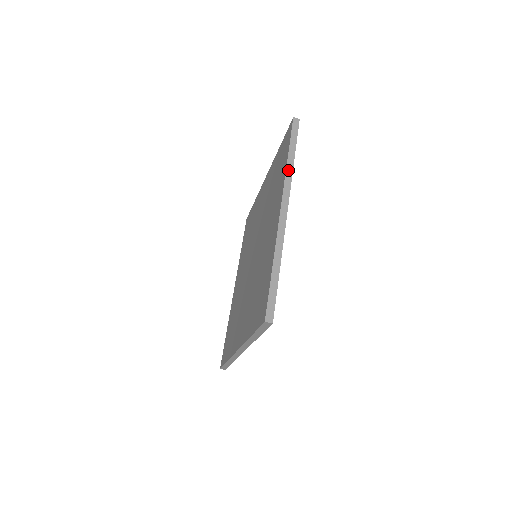
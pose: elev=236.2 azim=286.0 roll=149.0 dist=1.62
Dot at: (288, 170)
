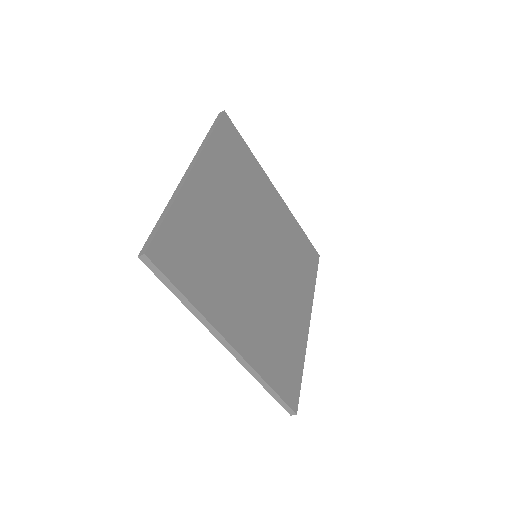
Dot at: (197, 316)
